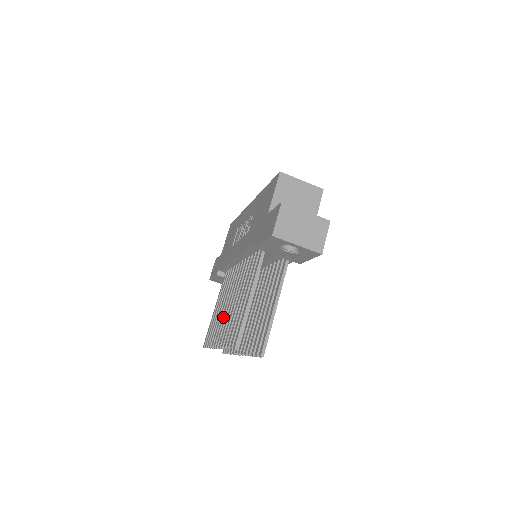
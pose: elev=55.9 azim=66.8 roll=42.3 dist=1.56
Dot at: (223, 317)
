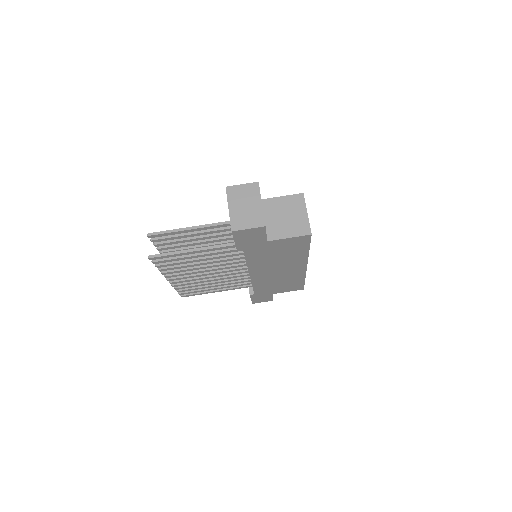
Dot at: occluded
